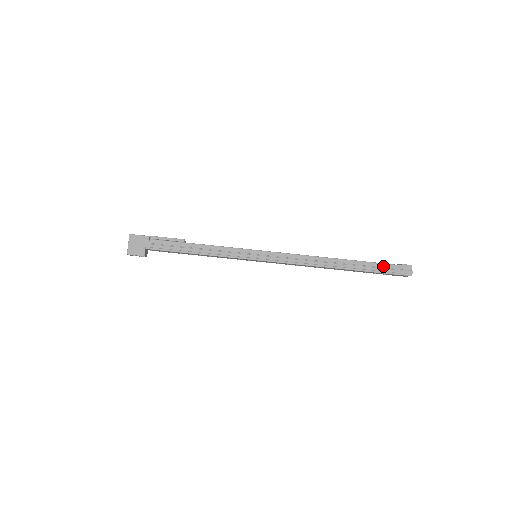
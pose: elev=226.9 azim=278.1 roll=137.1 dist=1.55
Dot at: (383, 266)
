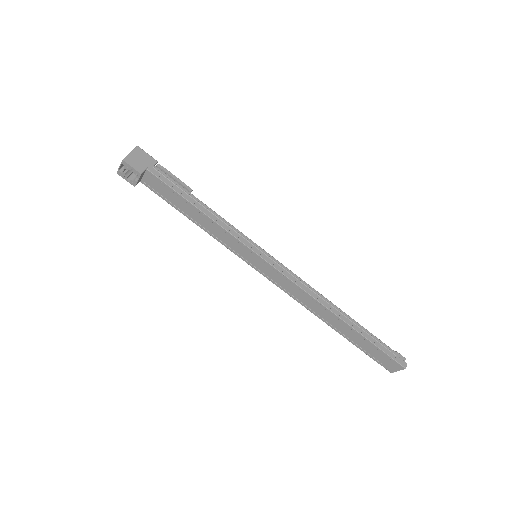
Dot at: (379, 342)
